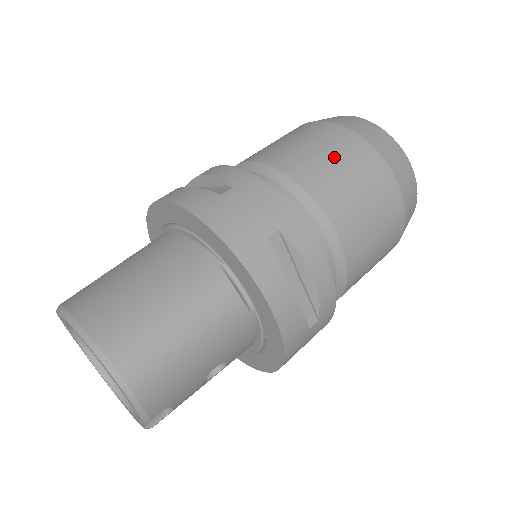
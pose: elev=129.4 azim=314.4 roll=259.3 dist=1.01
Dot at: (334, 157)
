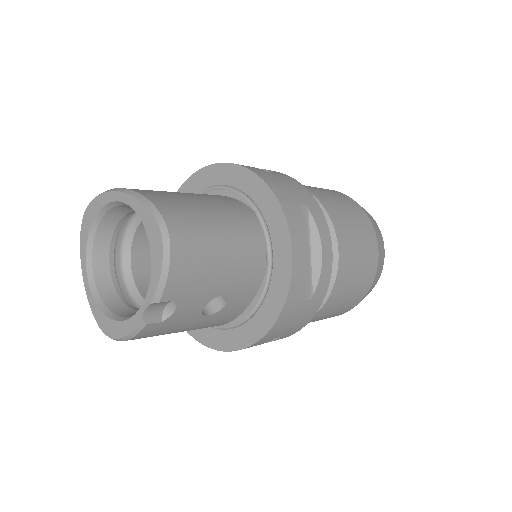
Dot at: (339, 200)
